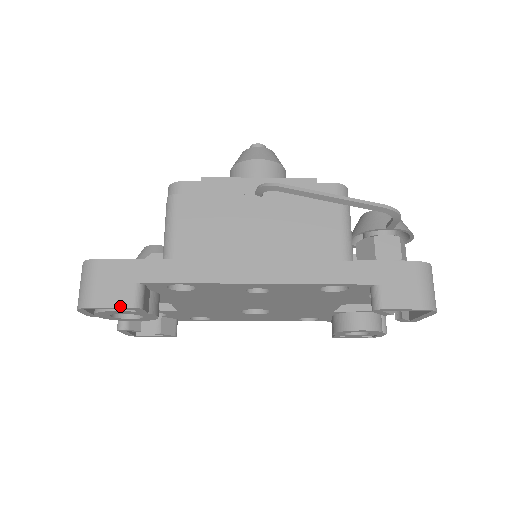
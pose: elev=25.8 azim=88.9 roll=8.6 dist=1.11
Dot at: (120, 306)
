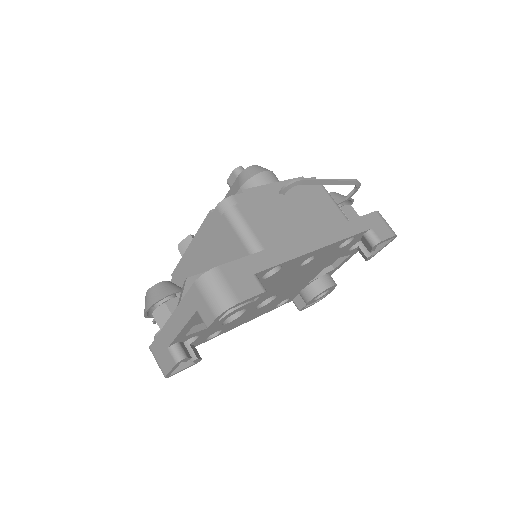
Dot at: (256, 294)
